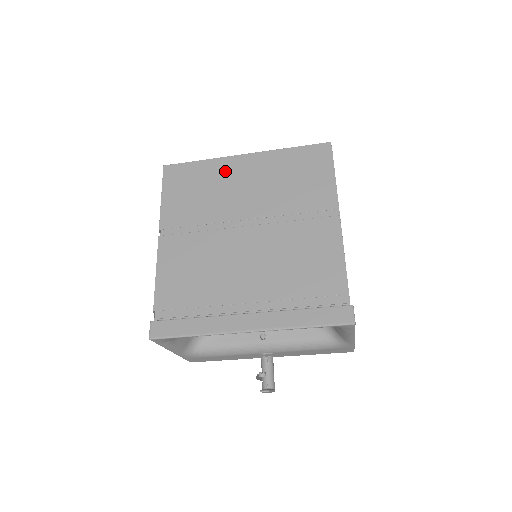
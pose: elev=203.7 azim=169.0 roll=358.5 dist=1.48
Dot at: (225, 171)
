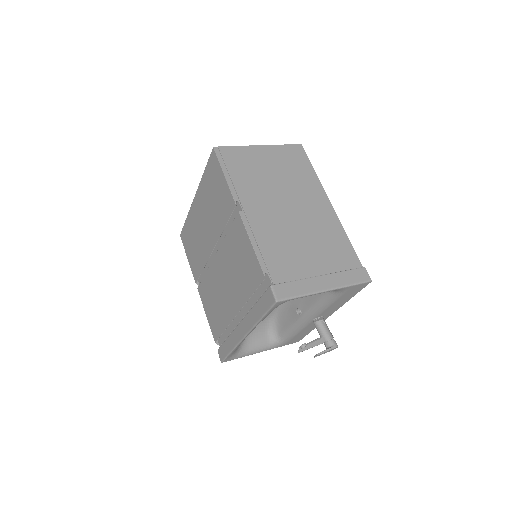
Dot at: (194, 218)
